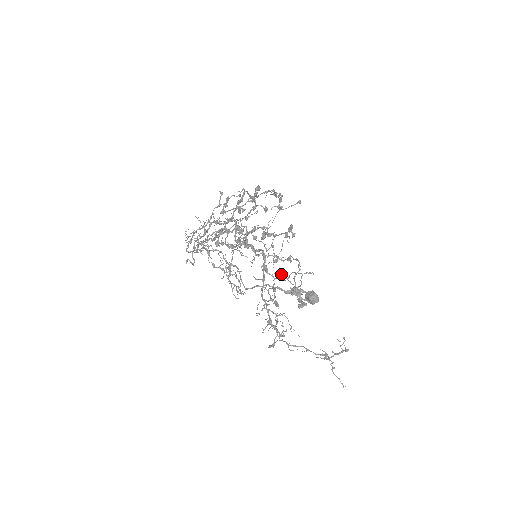
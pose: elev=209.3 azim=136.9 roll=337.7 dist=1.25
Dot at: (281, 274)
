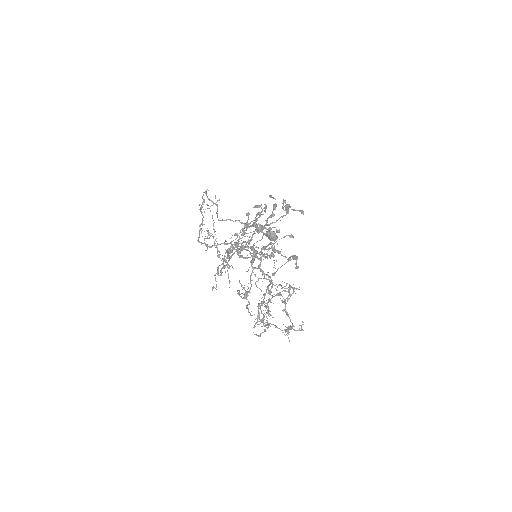
Dot at: (279, 295)
